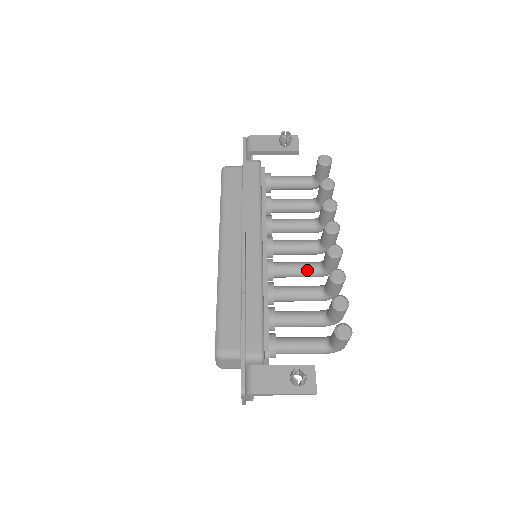
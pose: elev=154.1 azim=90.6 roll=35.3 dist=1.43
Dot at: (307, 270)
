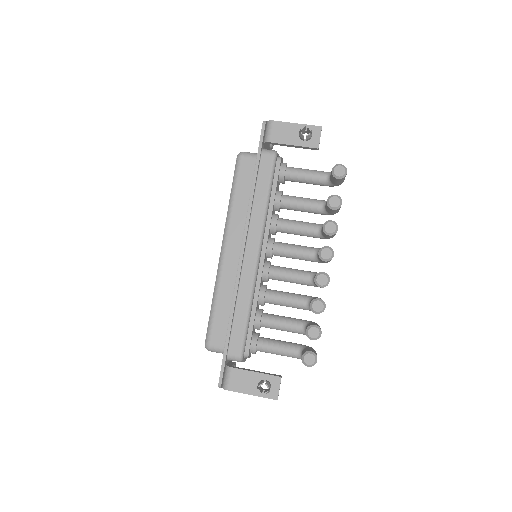
Dot at: (299, 280)
